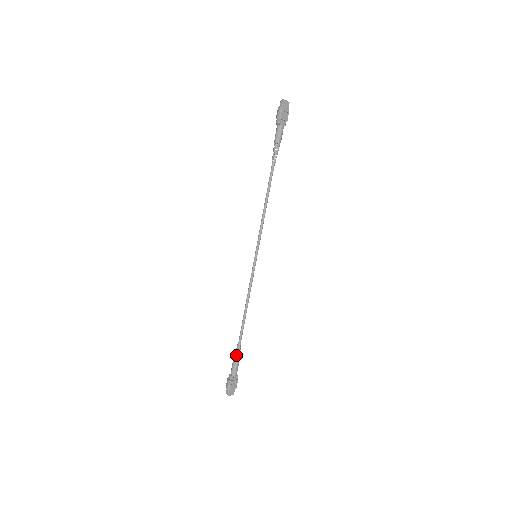
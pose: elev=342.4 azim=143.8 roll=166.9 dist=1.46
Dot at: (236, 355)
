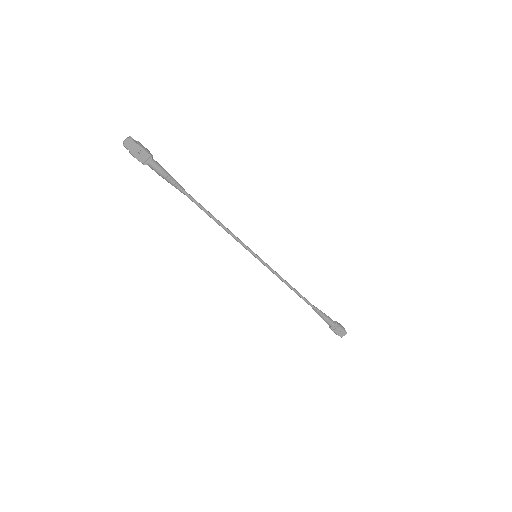
Dot at: occluded
